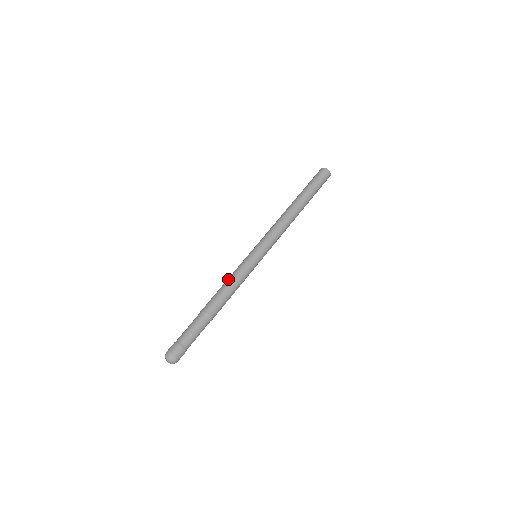
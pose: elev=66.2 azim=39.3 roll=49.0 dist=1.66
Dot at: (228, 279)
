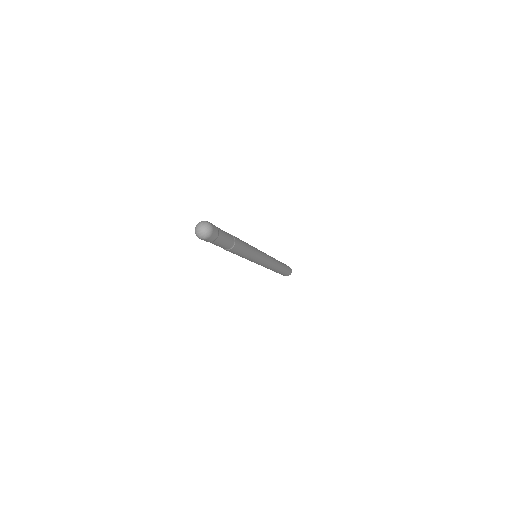
Dot at: occluded
